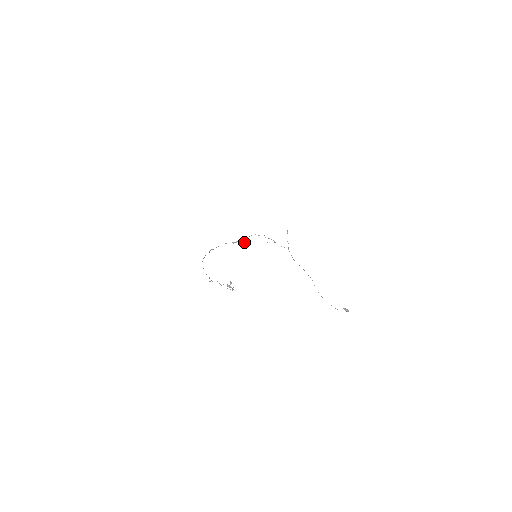
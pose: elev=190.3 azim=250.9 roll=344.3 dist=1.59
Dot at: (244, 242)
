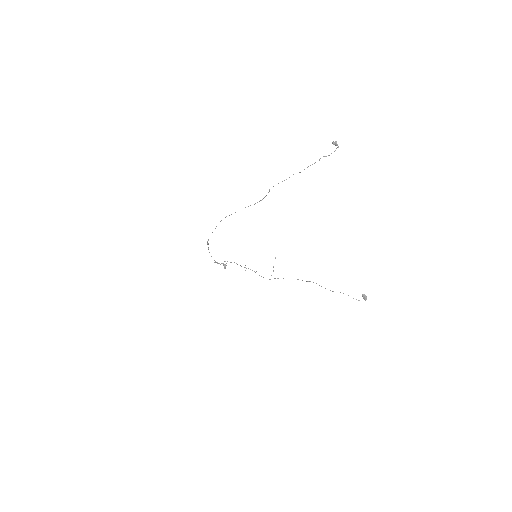
Dot at: (224, 266)
